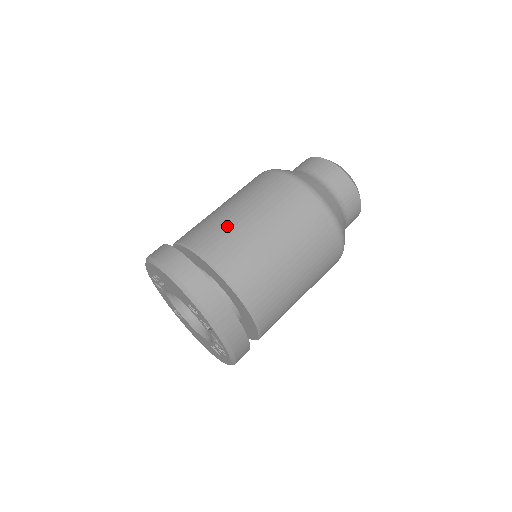
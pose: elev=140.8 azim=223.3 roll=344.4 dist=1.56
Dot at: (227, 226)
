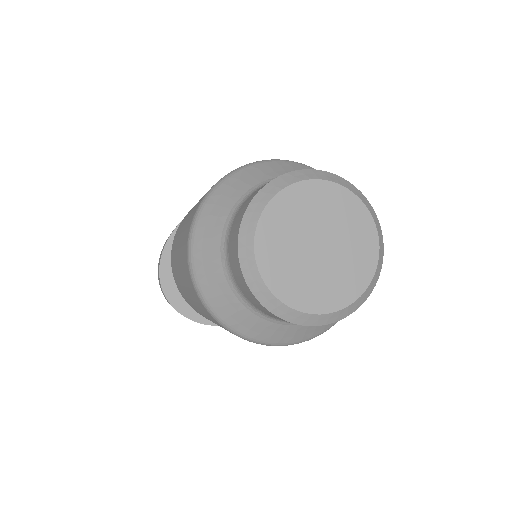
Dot at: (183, 292)
